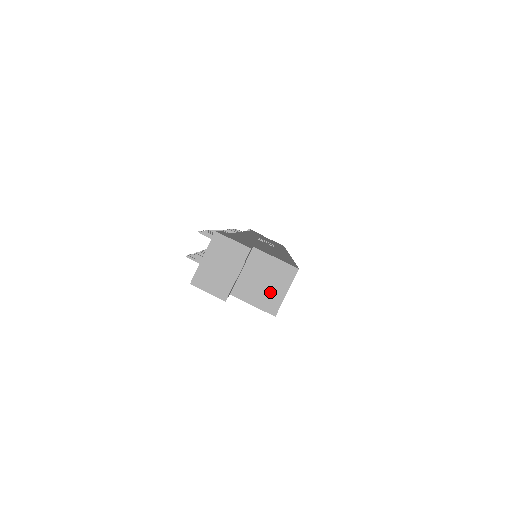
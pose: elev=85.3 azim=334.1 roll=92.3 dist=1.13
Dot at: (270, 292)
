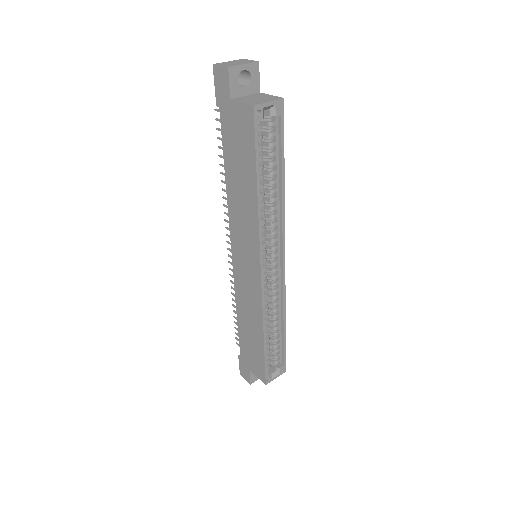
Dot at: (258, 101)
